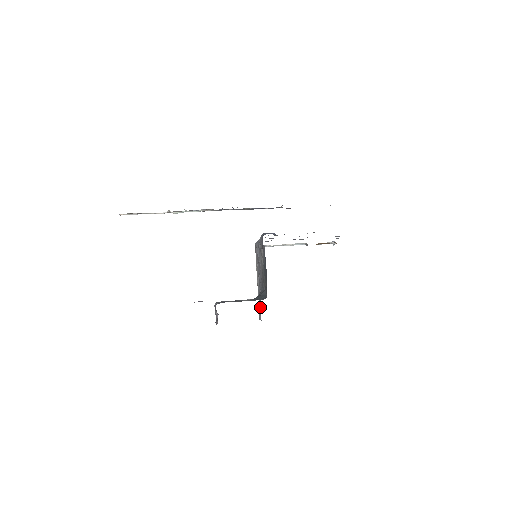
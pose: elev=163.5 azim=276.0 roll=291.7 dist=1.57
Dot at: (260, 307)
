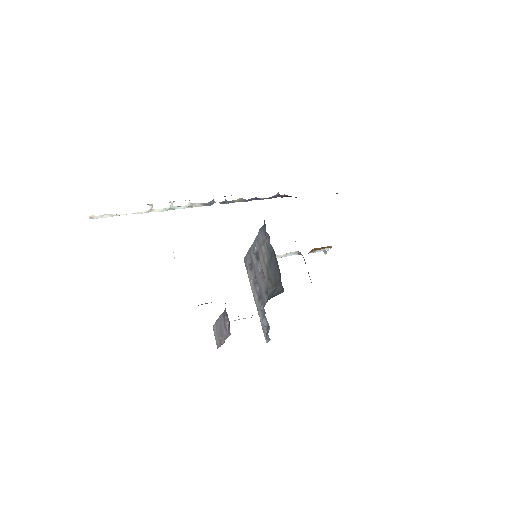
Dot at: (265, 325)
